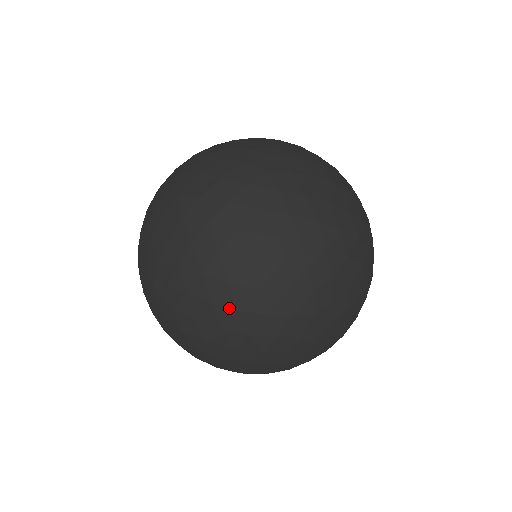
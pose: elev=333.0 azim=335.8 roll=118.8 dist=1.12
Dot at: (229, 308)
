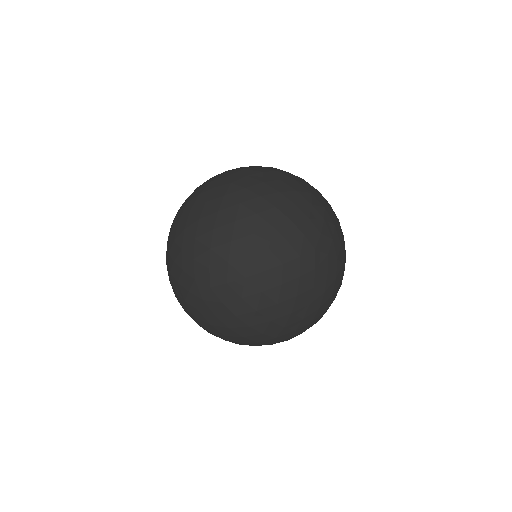
Dot at: (258, 273)
